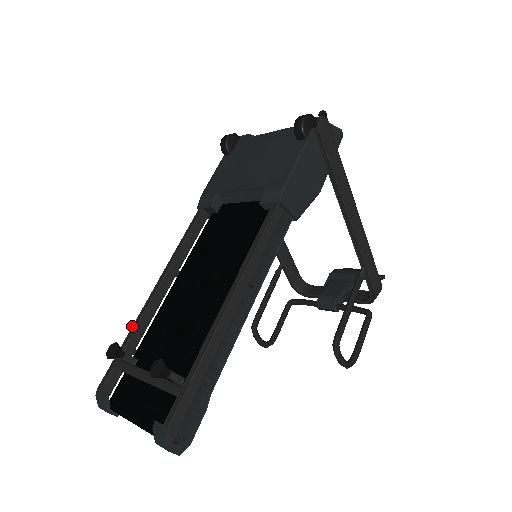
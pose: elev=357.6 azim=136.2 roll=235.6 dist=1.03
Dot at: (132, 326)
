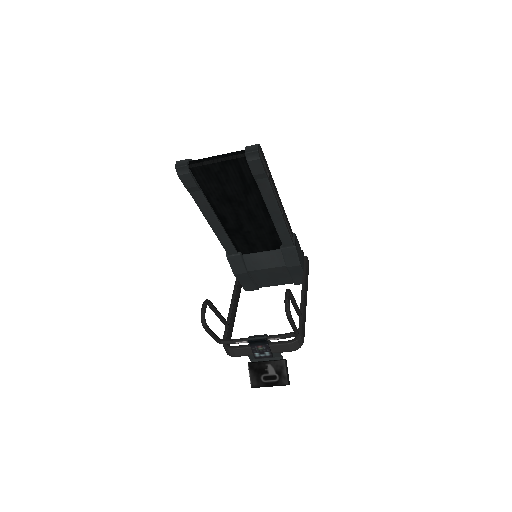
Dot at: occluded
